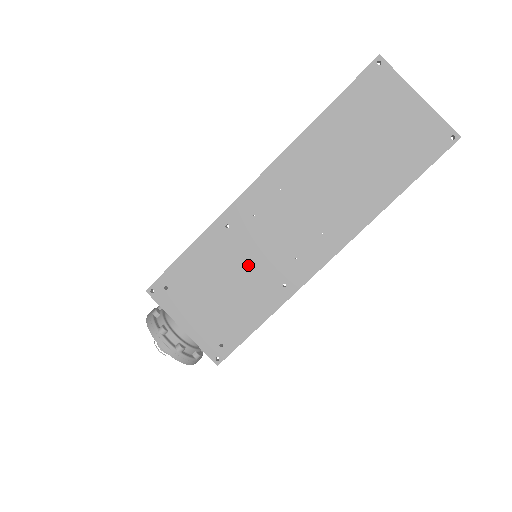
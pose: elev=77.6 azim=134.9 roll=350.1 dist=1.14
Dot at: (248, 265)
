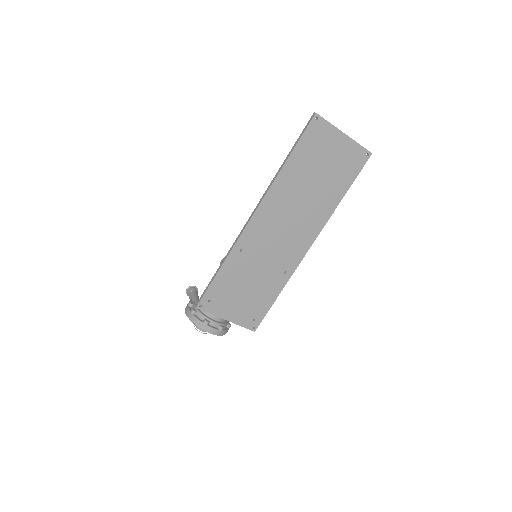
Dot at: (260, 269)
